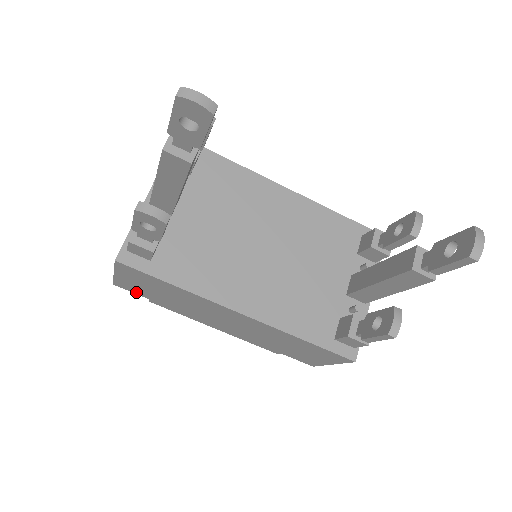
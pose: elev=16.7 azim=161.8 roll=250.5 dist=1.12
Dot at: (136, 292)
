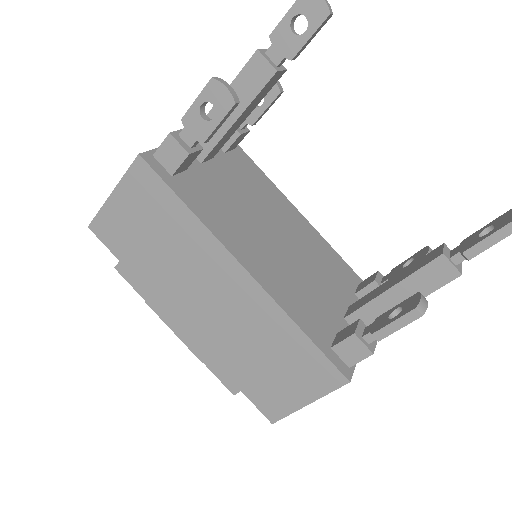
Dot at: (111, 243)
